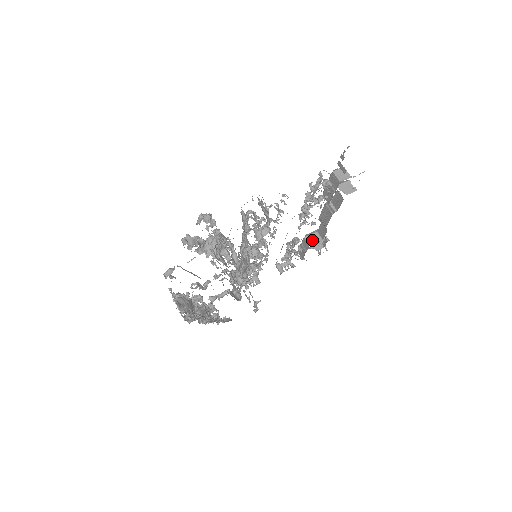
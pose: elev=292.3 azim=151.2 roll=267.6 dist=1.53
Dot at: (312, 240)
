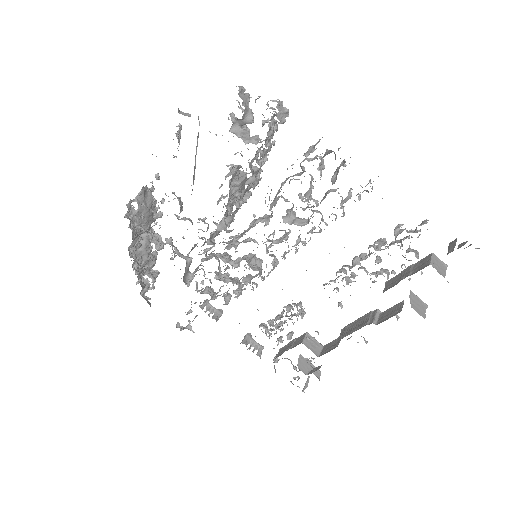
Dot at: (312, 338)
